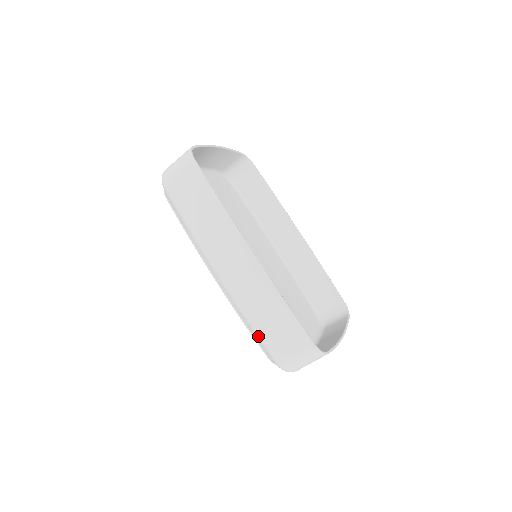
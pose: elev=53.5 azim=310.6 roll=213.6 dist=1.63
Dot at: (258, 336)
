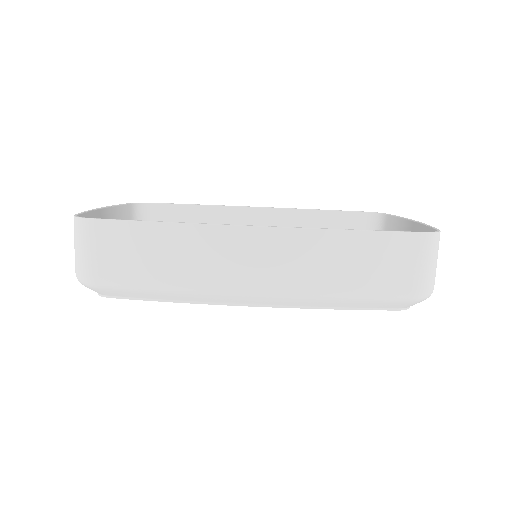
Dot at: (364, 299)
